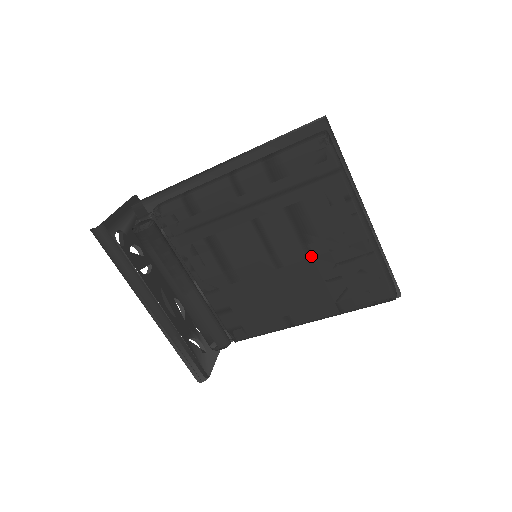
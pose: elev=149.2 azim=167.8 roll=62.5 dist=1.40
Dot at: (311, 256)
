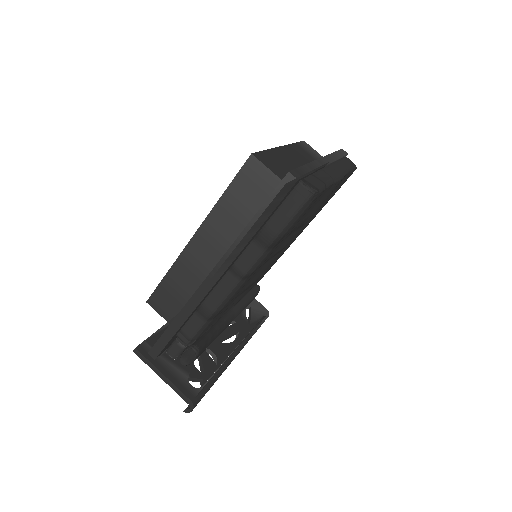
Dot at: (306, 222)
